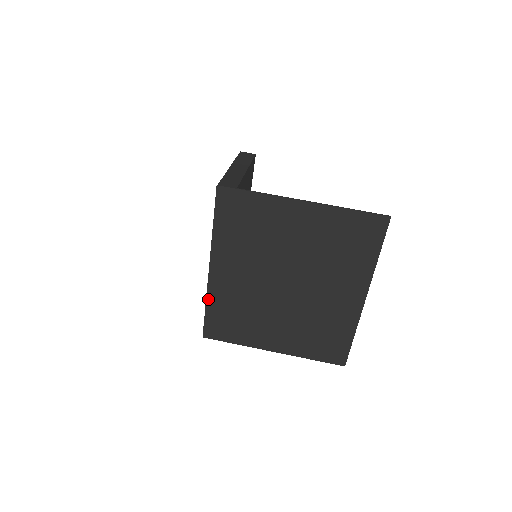
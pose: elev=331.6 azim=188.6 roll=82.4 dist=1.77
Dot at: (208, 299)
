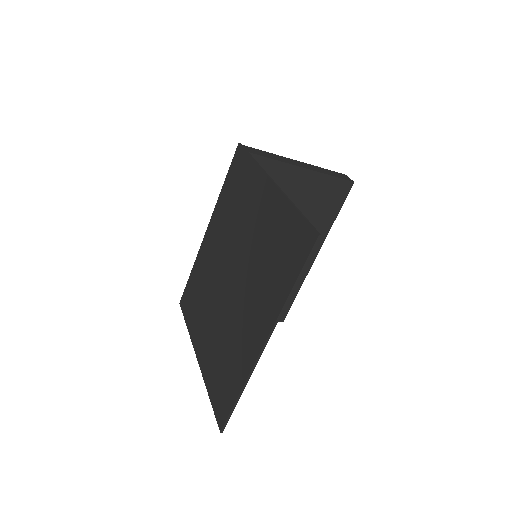
Dot at: (195, 263)
